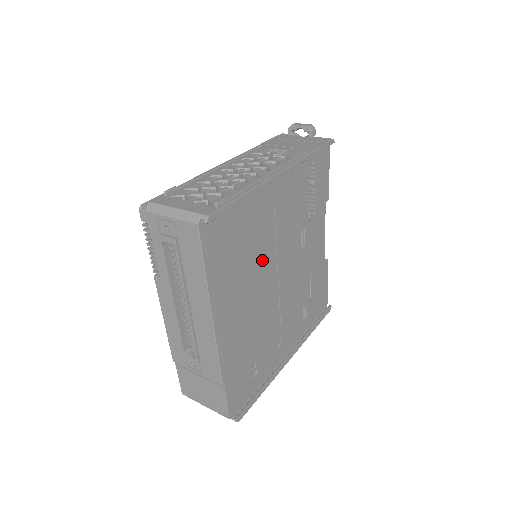
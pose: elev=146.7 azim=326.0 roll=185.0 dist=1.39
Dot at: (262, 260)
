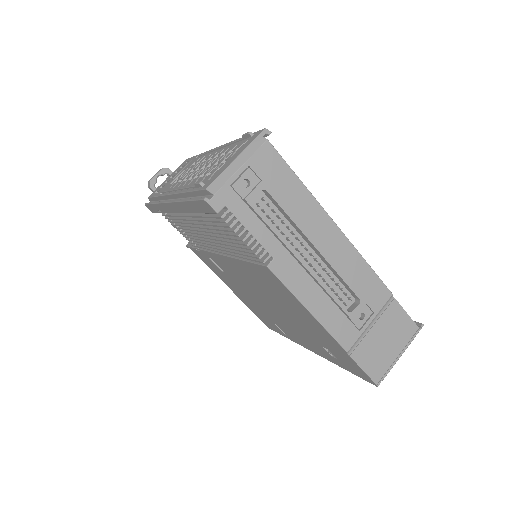
Dot at: occluded
